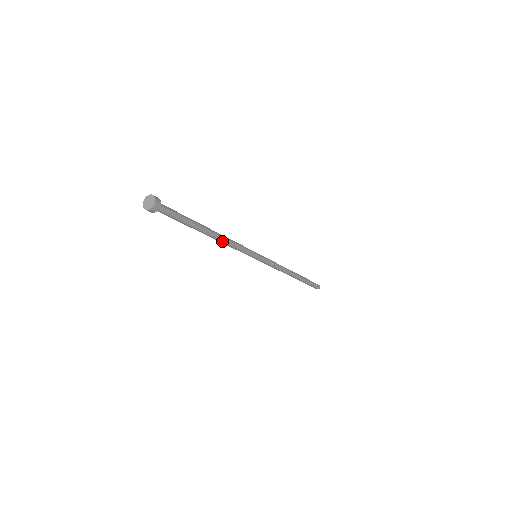
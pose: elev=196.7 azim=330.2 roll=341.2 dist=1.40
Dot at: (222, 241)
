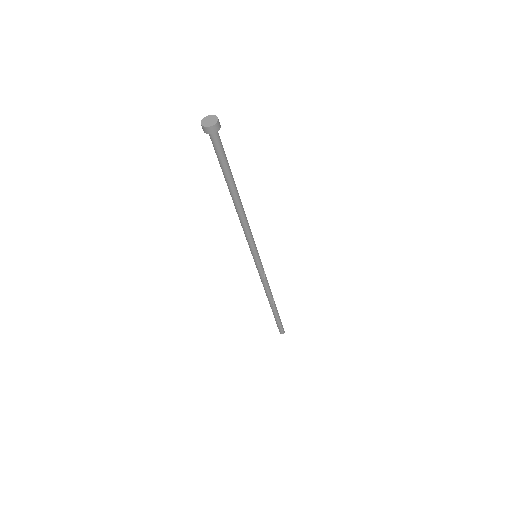
Dot at: (241, 215)
